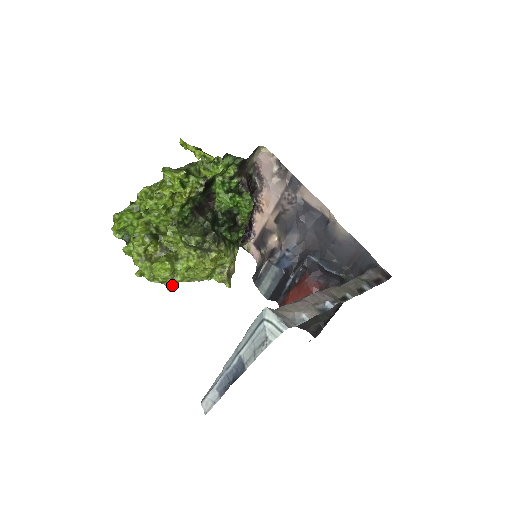
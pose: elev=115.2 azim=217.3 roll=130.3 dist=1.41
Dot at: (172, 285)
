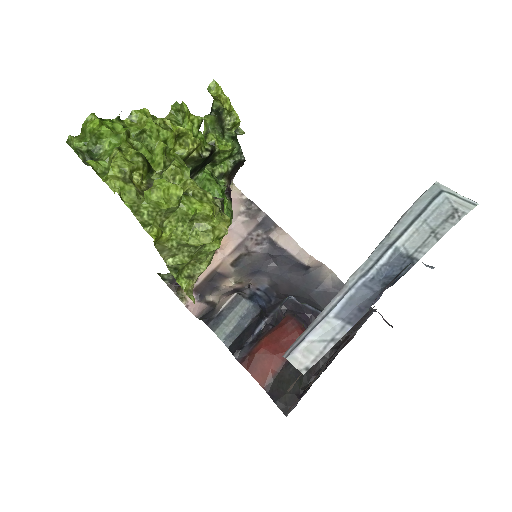
Dot at: (159, 234)
